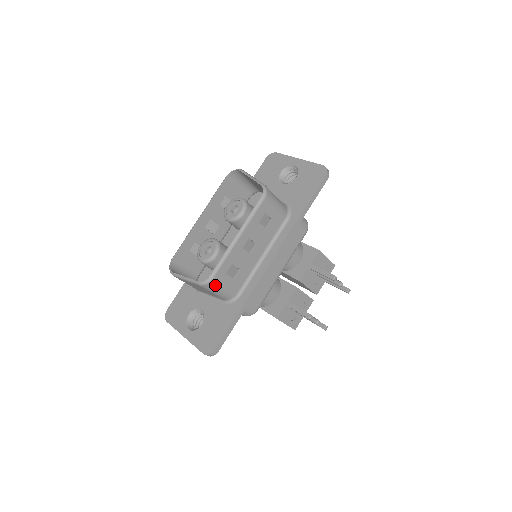
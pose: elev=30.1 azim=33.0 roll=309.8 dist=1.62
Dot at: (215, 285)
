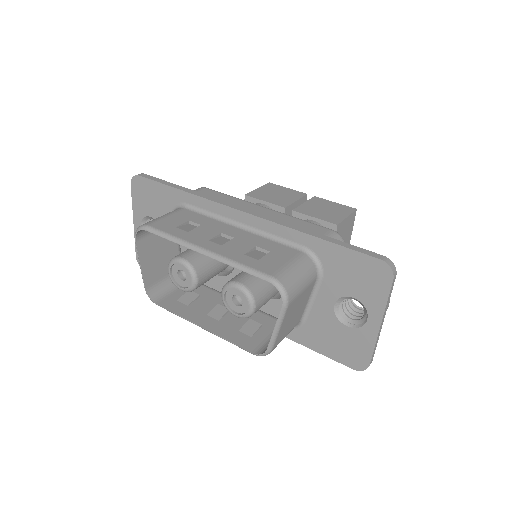
Dot at: (161, 296)
